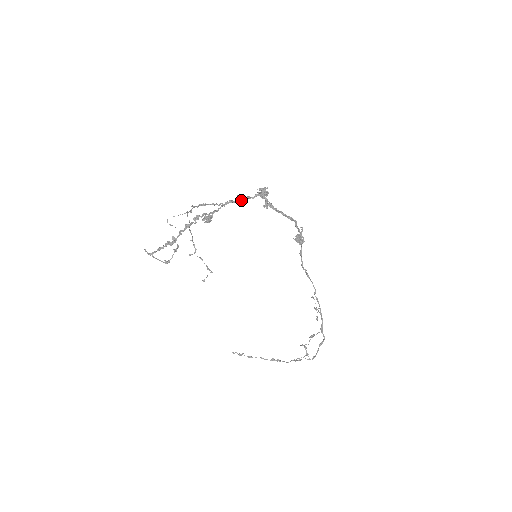
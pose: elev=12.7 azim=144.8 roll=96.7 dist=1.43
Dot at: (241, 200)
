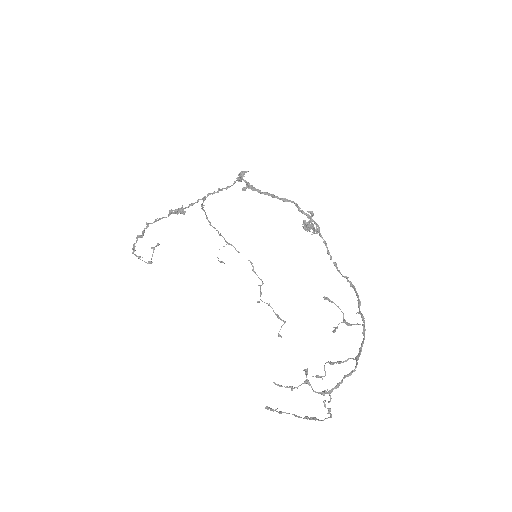
Dot at: (220, 190)
